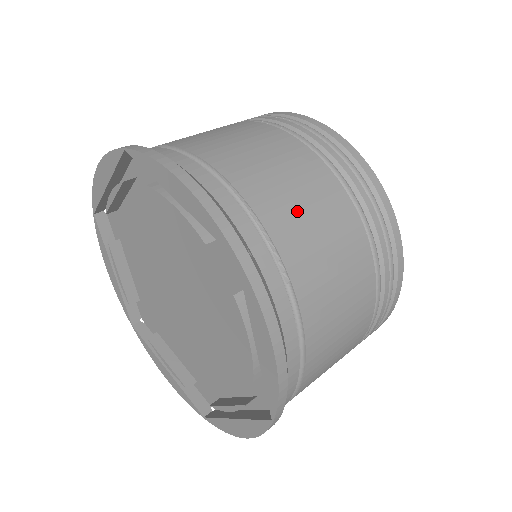
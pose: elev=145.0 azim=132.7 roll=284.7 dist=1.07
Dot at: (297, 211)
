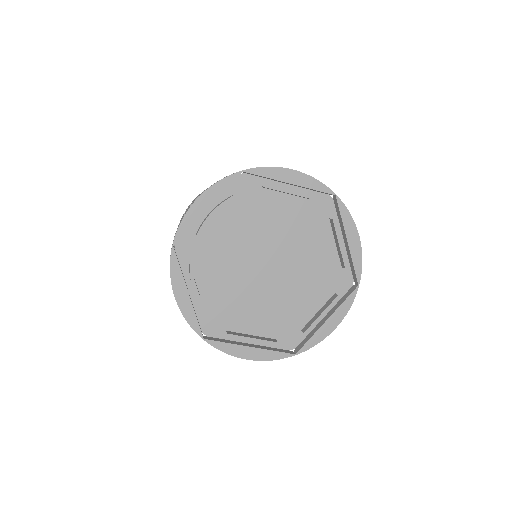
Dot at: occluded
